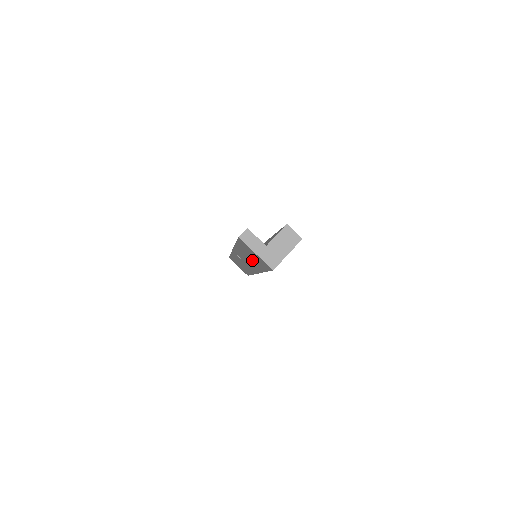
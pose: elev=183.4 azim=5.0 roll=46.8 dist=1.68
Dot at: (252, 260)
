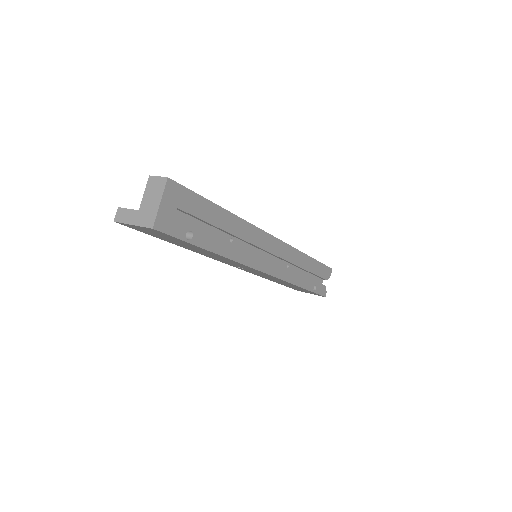
Dot at: (194, 248)
